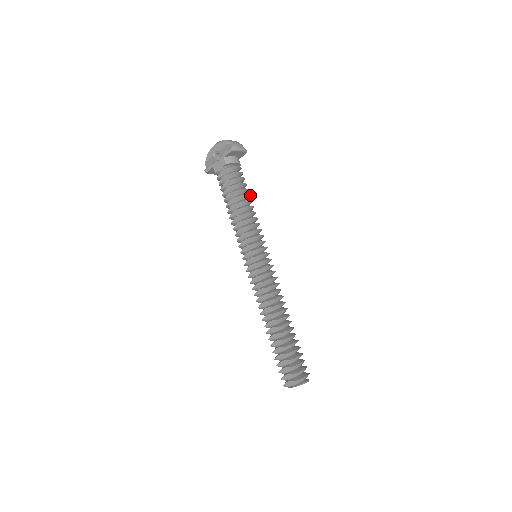
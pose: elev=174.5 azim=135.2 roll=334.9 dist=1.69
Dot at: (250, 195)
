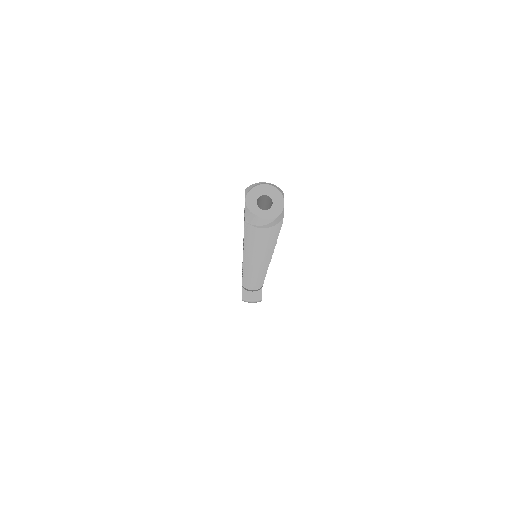
Dot at: occluded
